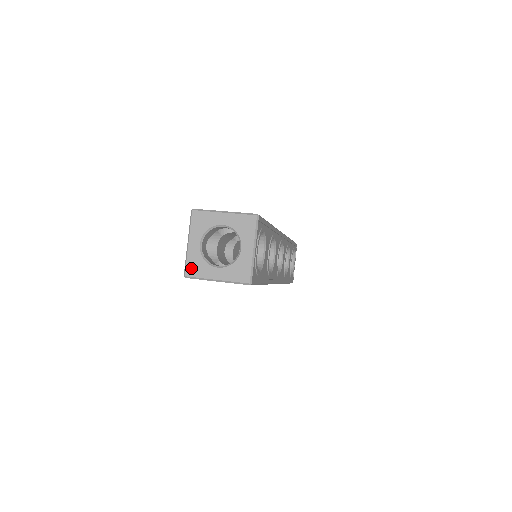
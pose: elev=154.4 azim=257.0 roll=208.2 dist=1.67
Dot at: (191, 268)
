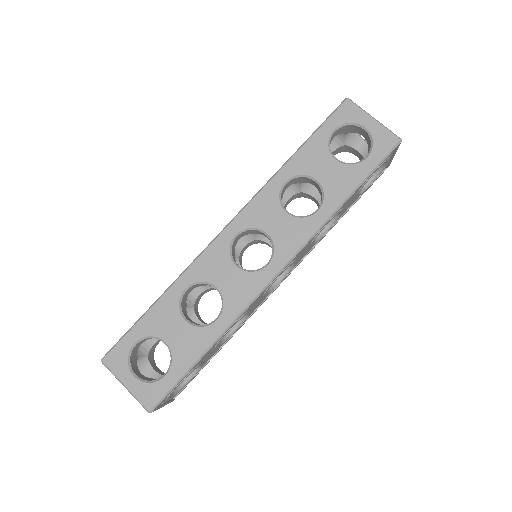
Dot at: occluded
